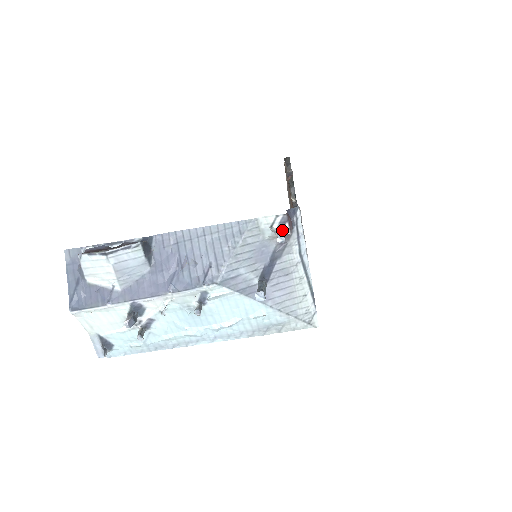
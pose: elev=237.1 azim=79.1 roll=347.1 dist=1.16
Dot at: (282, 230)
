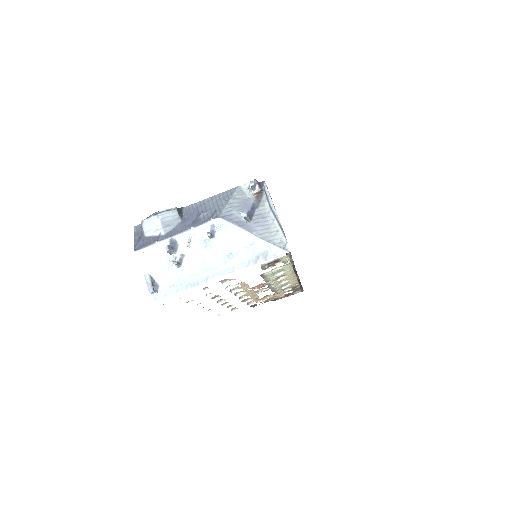
Dot at: (255, 188)
